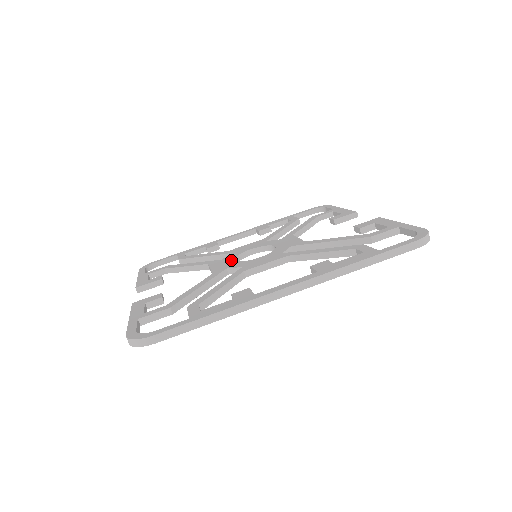
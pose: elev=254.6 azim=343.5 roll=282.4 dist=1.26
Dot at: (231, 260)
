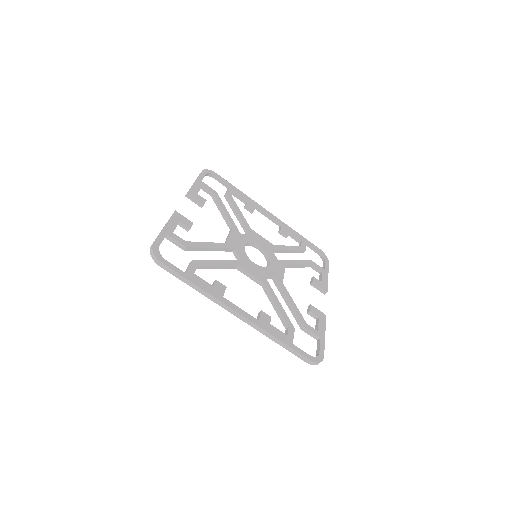
Dot at: (243, 243)
